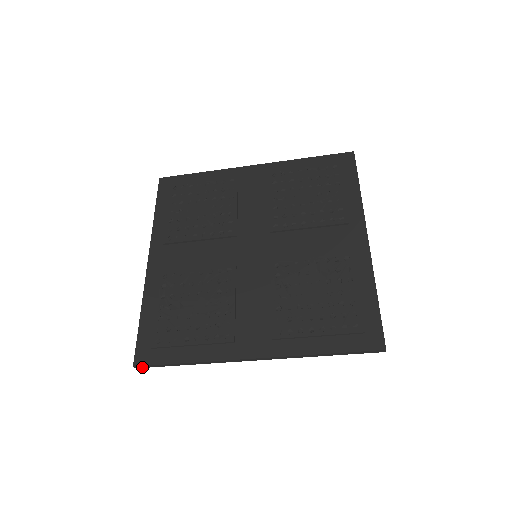
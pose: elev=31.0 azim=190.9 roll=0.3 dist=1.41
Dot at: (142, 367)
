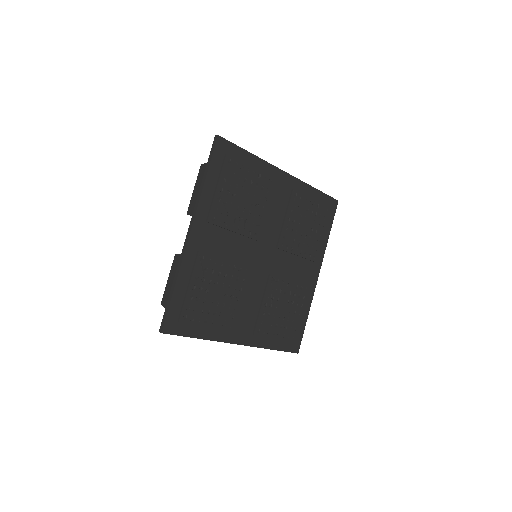
Dot at: (165, 333)
